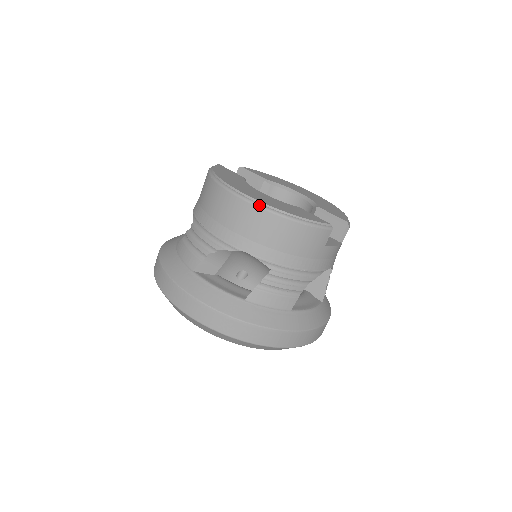
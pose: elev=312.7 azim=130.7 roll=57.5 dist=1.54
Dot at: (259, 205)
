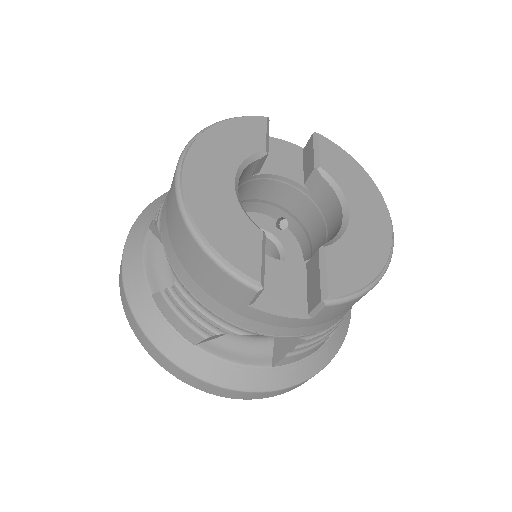
Dot at: (178, 197)
